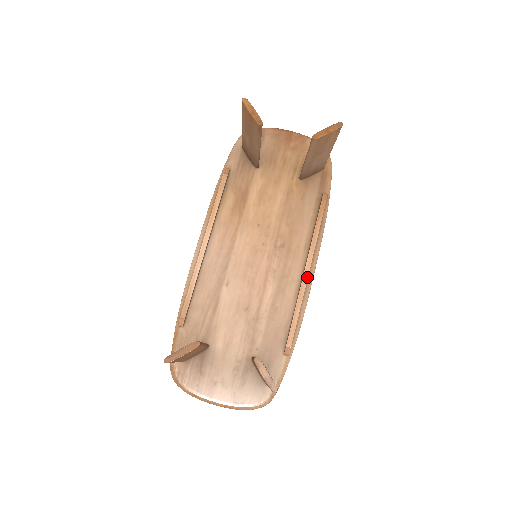
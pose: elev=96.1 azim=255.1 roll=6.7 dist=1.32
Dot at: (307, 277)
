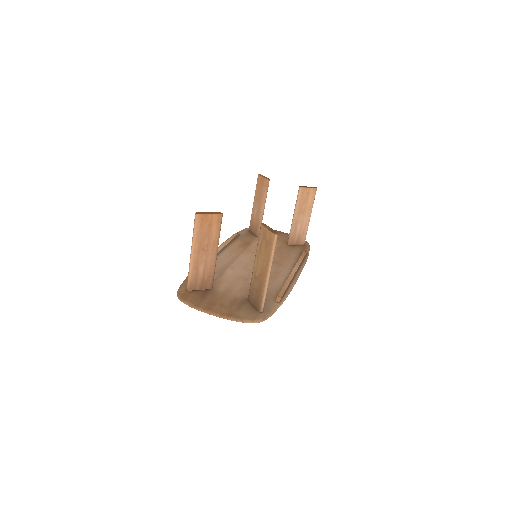
Dot at: (294, 274)
